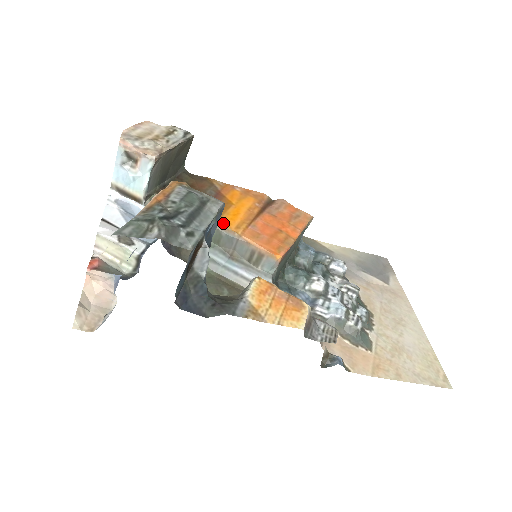
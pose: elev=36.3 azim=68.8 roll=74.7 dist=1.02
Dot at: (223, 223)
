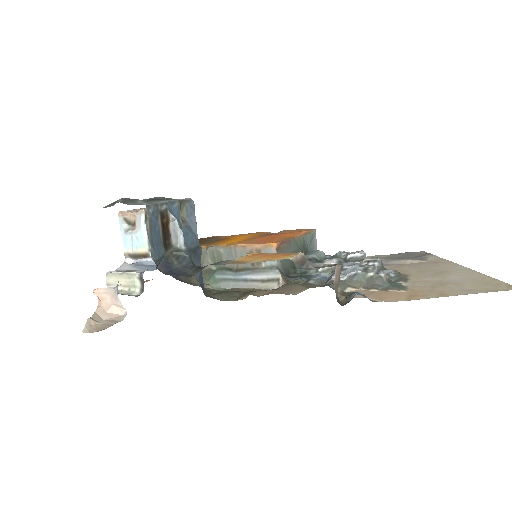
Dot at: (220, 244)
